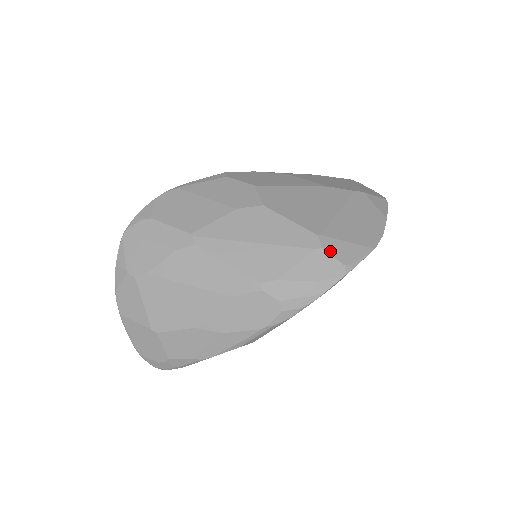
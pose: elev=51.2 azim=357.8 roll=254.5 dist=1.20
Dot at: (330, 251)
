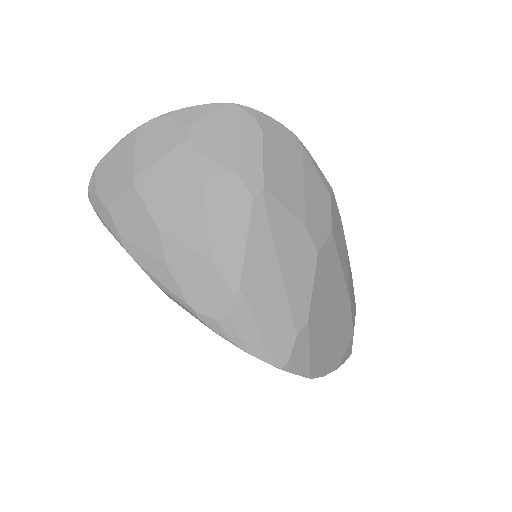
Dot at: (297, 342)
